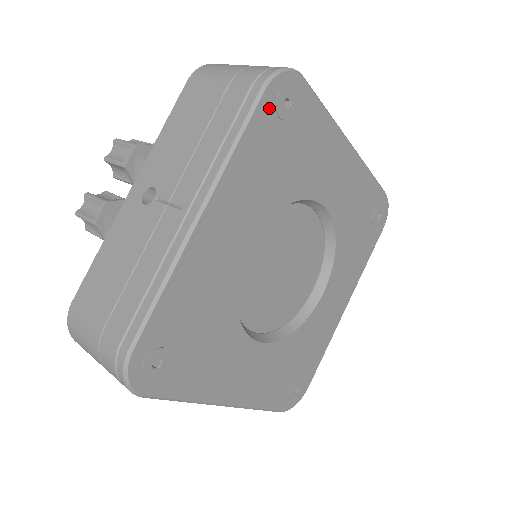
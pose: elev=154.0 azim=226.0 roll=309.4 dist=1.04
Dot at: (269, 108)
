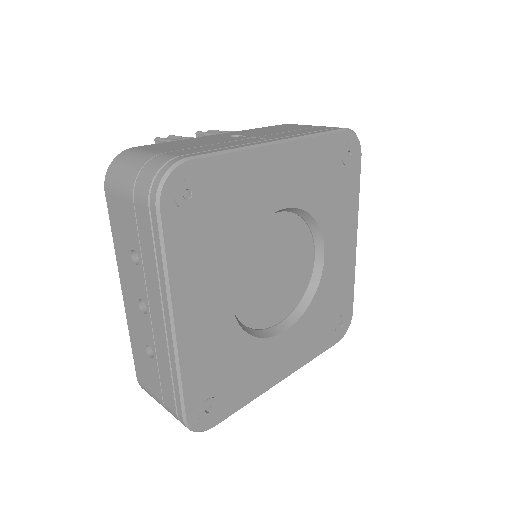
Dot at: (341, 143)
